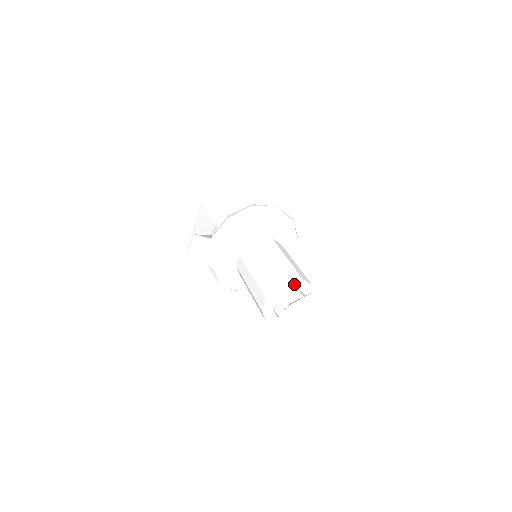
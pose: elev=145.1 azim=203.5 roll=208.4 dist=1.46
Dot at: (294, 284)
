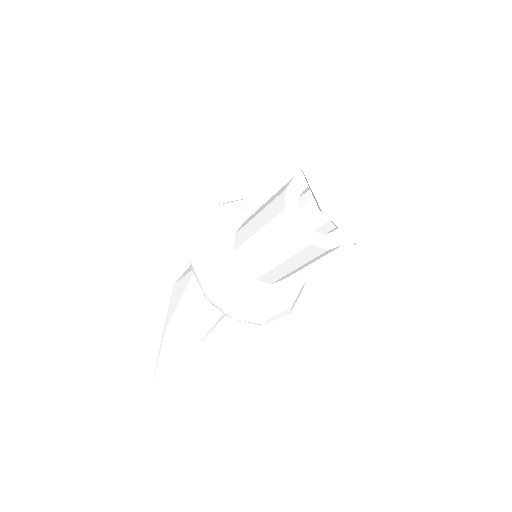
Dot at: occluded
